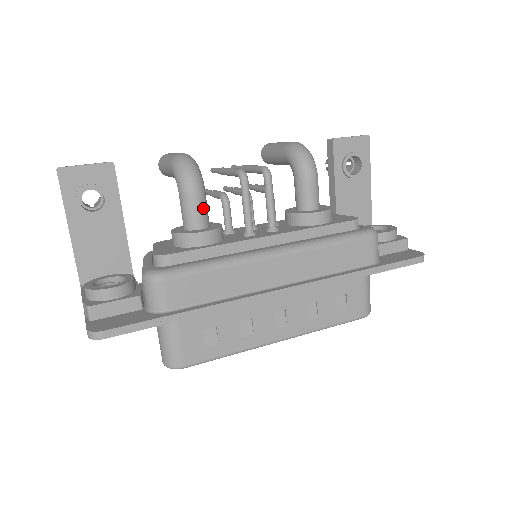
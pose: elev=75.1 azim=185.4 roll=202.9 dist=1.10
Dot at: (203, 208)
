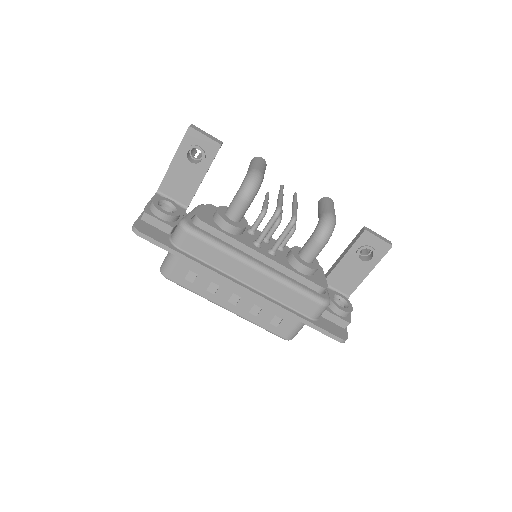
Dot at: (242, 211)
